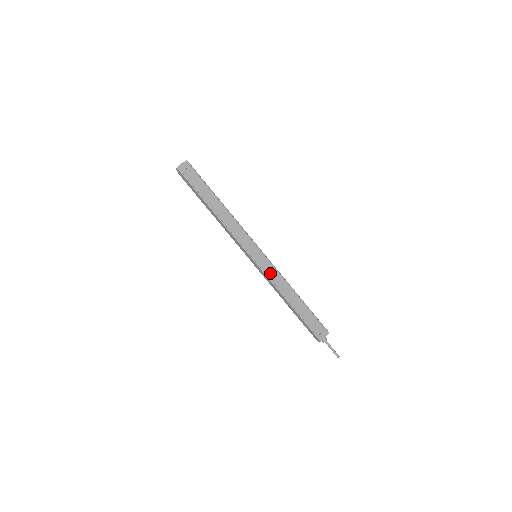
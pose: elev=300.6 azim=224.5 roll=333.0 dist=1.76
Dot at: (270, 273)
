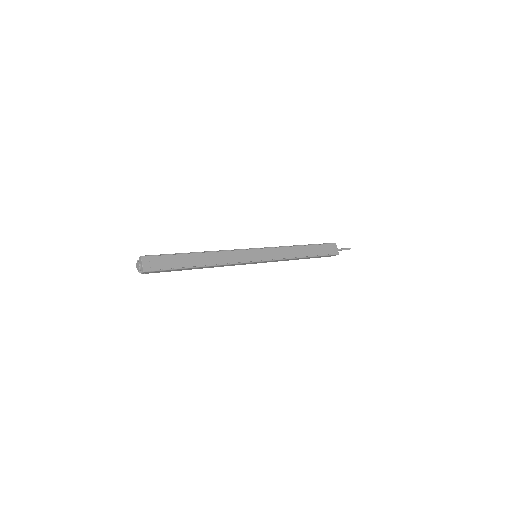
Dot at: (277, 255)
